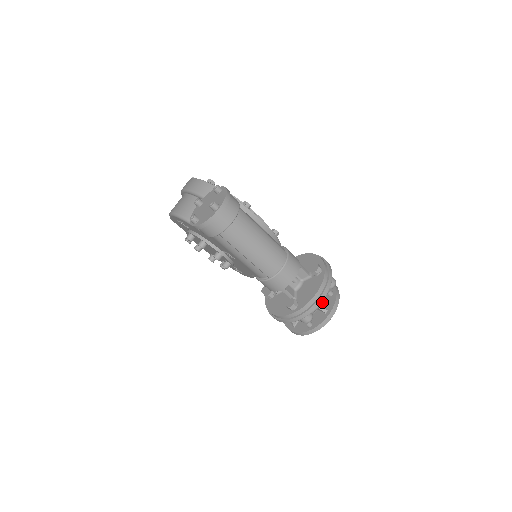
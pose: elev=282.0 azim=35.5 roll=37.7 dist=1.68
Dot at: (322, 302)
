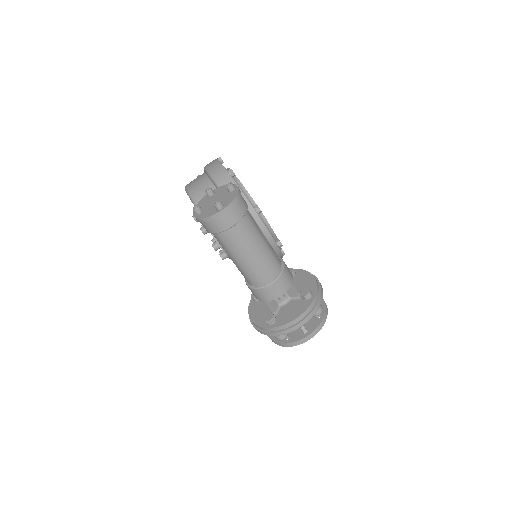
Dot at: occluded
